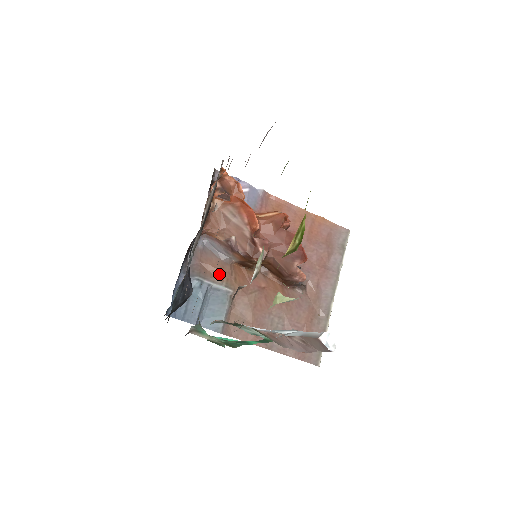
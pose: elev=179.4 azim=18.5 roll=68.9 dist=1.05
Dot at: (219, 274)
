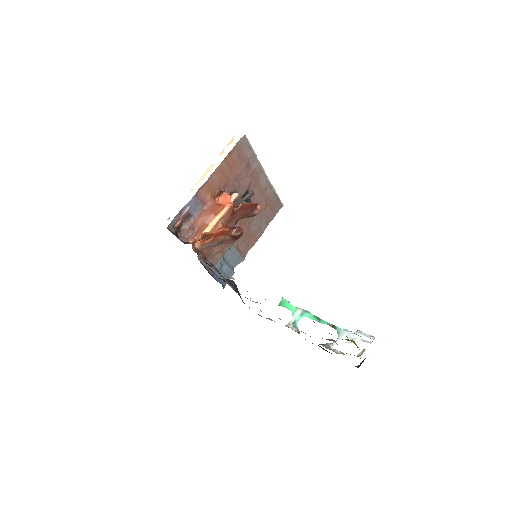
Dot at: (222, 250)
